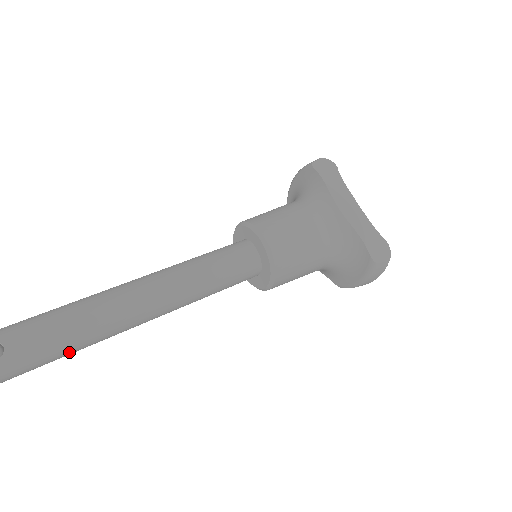
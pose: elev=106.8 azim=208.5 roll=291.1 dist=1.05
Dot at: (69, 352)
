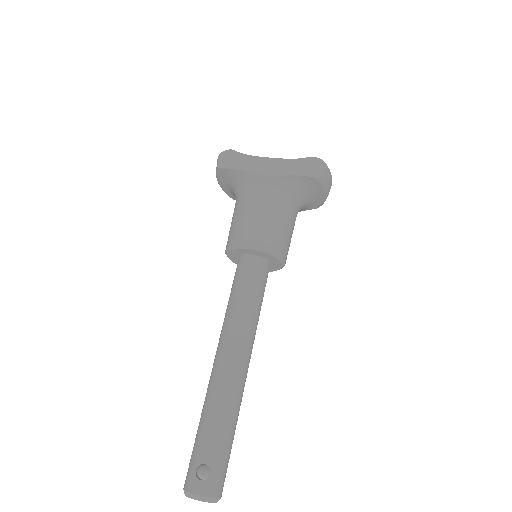
Dot at: (235, 426)
